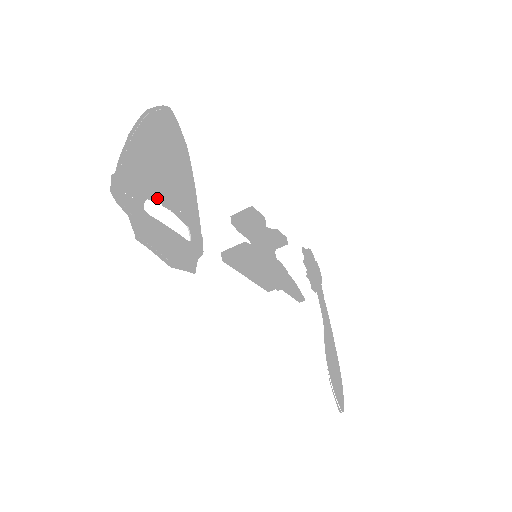
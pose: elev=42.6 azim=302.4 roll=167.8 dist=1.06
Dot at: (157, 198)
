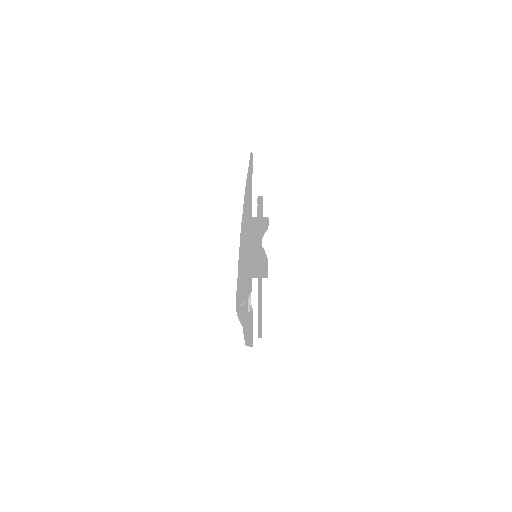
Dot at: (250, 288)
